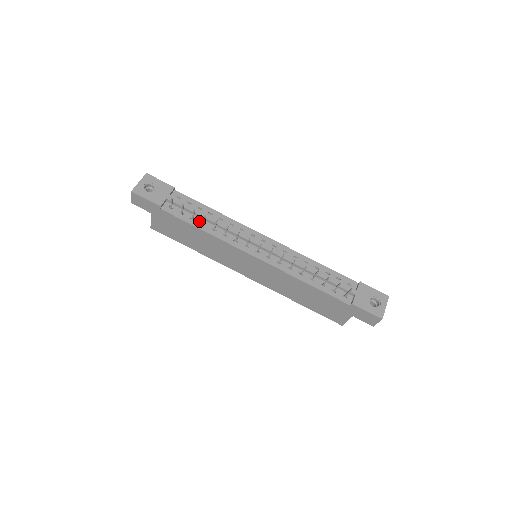
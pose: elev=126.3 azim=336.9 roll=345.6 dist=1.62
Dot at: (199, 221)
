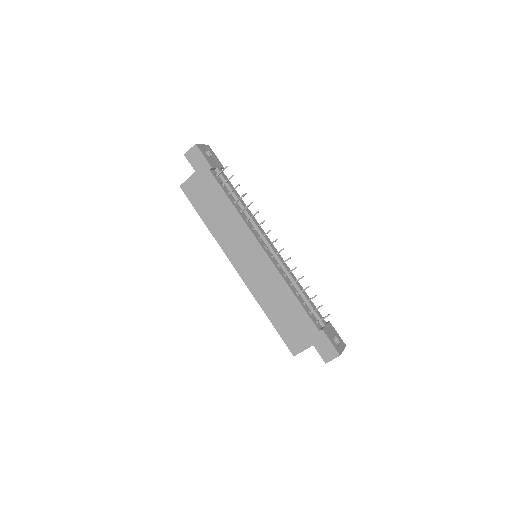
Dot at: (233, 198)
